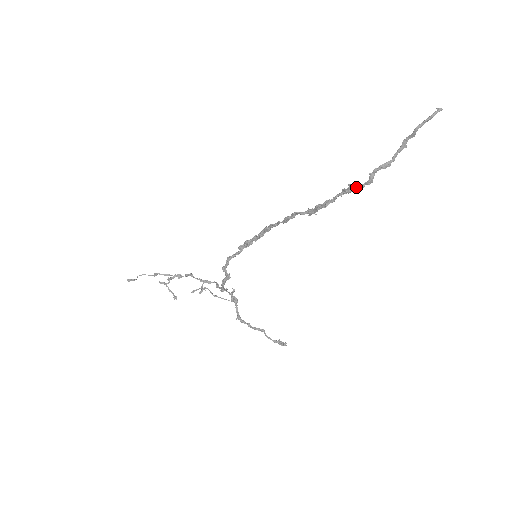
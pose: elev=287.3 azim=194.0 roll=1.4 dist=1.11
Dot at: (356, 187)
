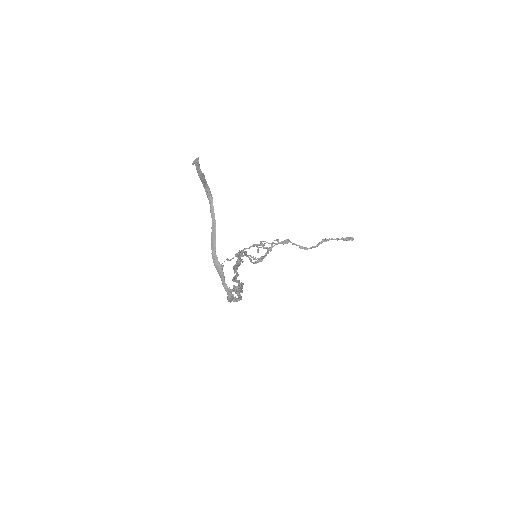
Dot at: (238, 293)
